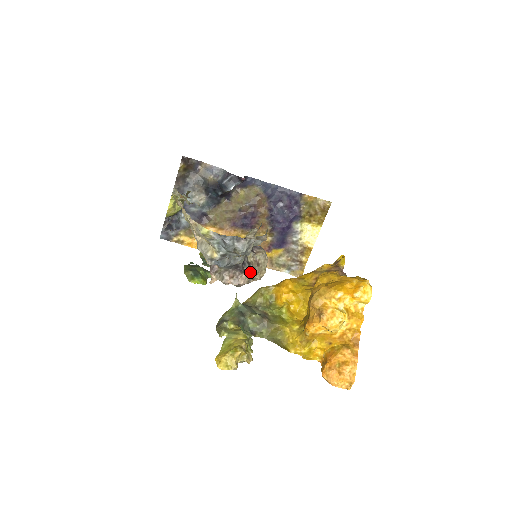
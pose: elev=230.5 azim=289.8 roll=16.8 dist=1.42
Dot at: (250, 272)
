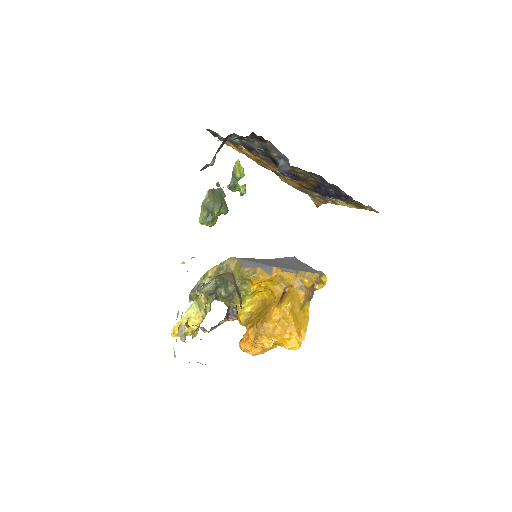
Dot at: (216, 327)
